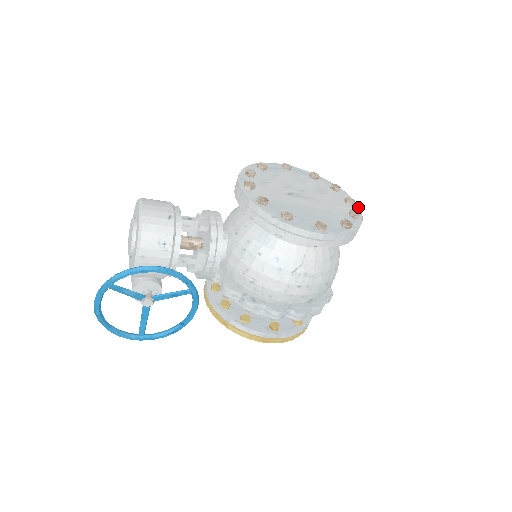
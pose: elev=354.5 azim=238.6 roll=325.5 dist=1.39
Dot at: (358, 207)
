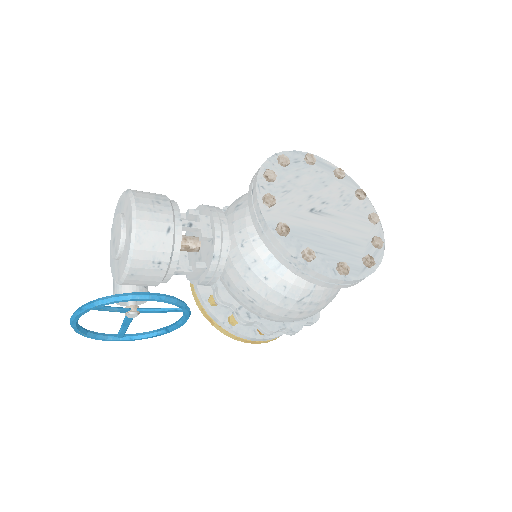
Dot at: (381, 226)
